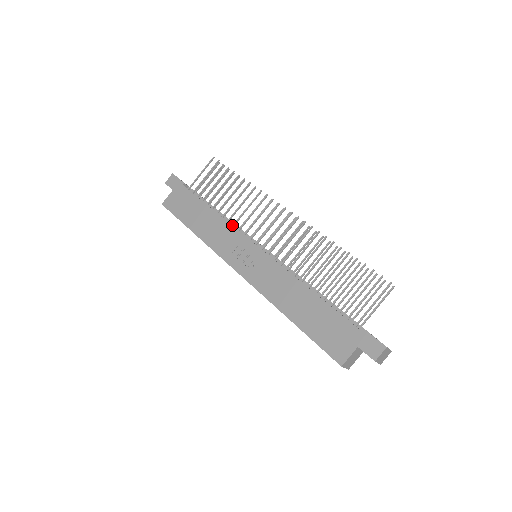
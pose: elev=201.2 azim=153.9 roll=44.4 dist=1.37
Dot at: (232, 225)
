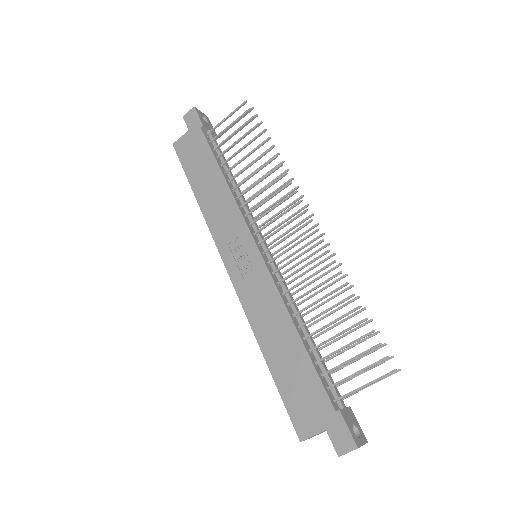
Dot at: (240, 206)
